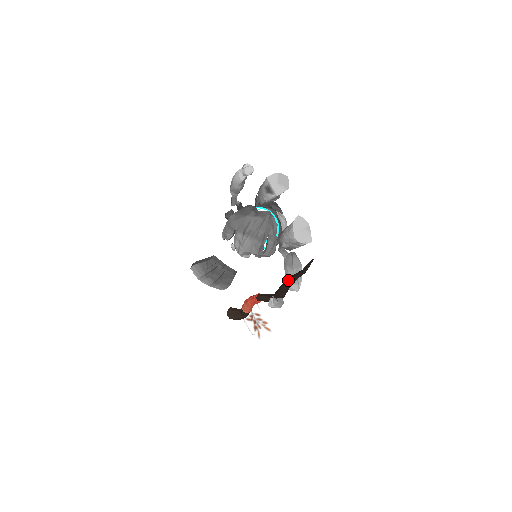
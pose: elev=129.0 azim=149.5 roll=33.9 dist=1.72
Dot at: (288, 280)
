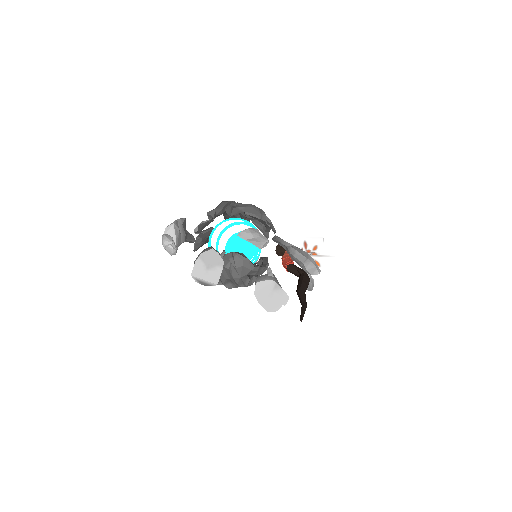
Dot at: occluded
